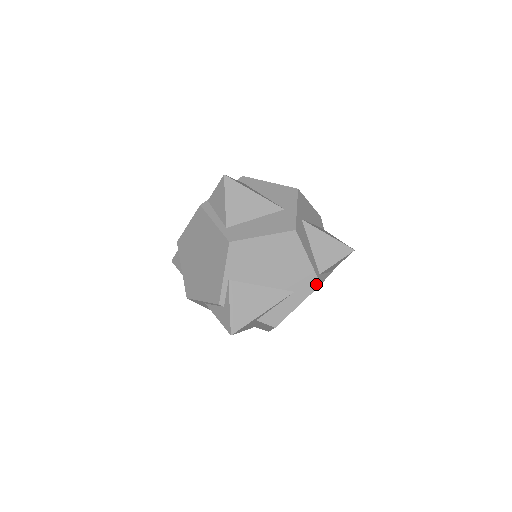
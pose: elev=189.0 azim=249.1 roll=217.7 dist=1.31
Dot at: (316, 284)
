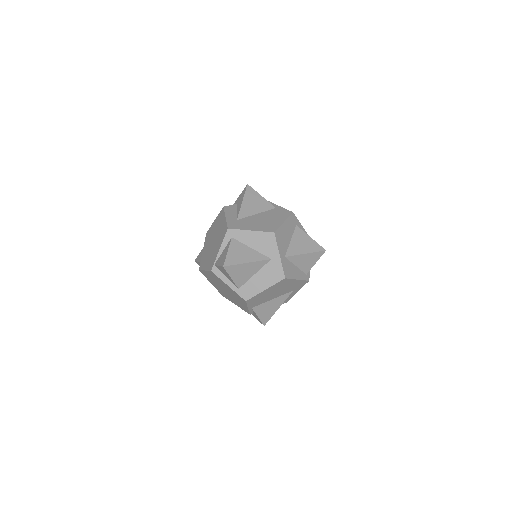
Dot at: (306, 282)
